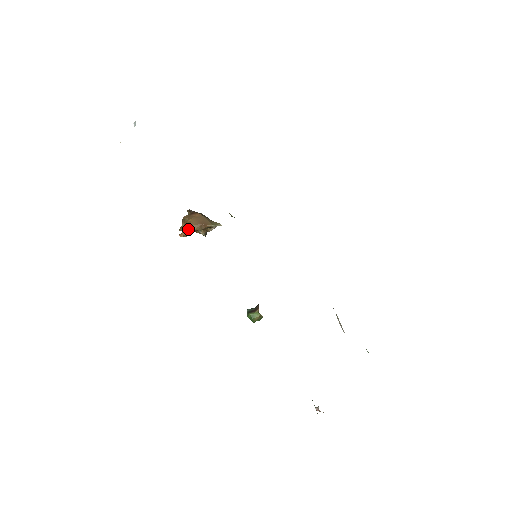
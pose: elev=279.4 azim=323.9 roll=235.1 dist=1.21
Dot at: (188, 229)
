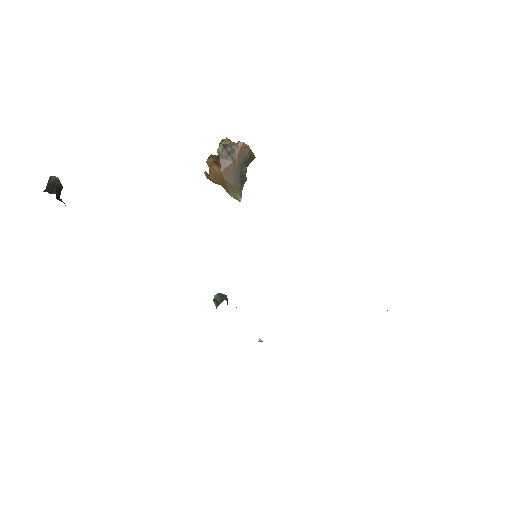
Dot at: (208, 178)
